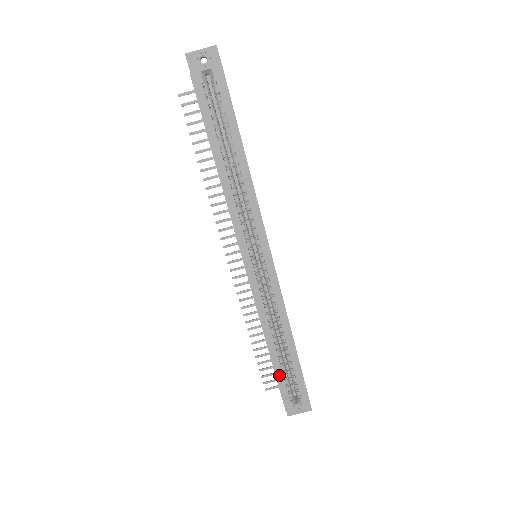
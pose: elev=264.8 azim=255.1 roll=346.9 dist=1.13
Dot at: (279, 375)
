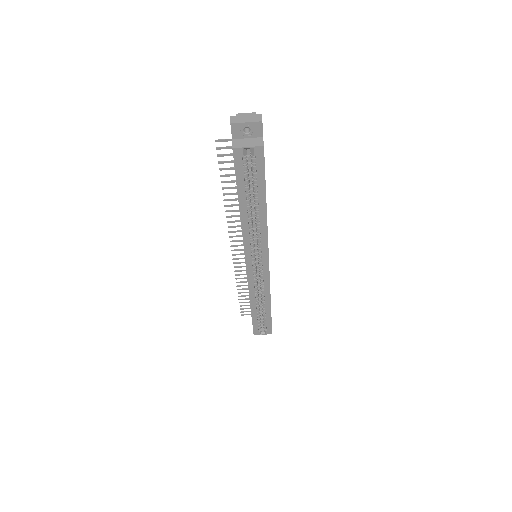
Dot at: (255, 320)
